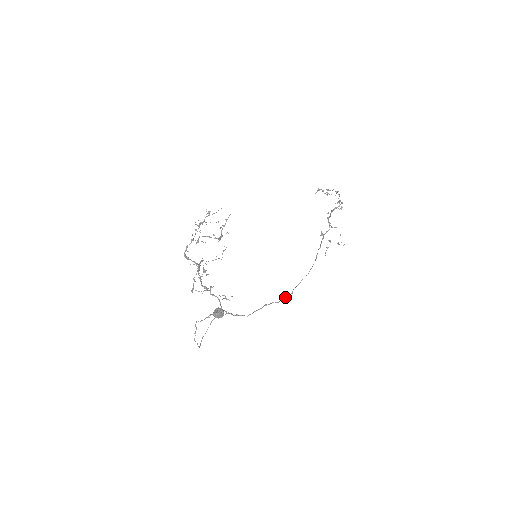
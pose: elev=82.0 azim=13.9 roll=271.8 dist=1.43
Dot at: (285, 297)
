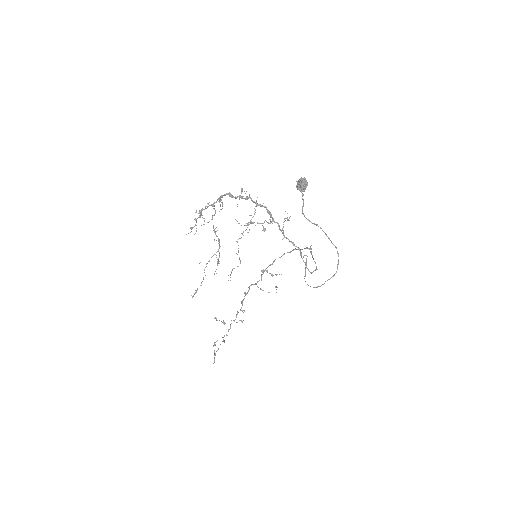
Dot at: occluded
